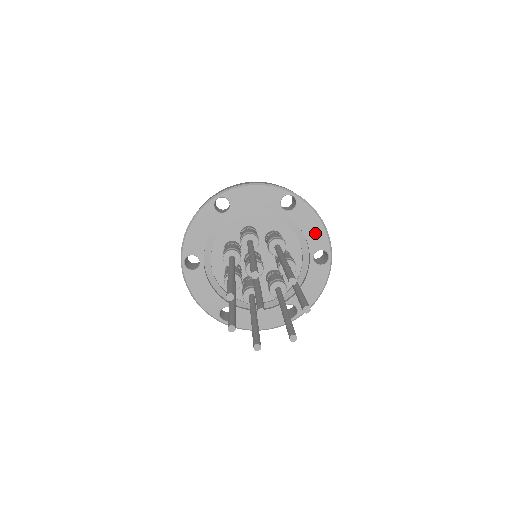
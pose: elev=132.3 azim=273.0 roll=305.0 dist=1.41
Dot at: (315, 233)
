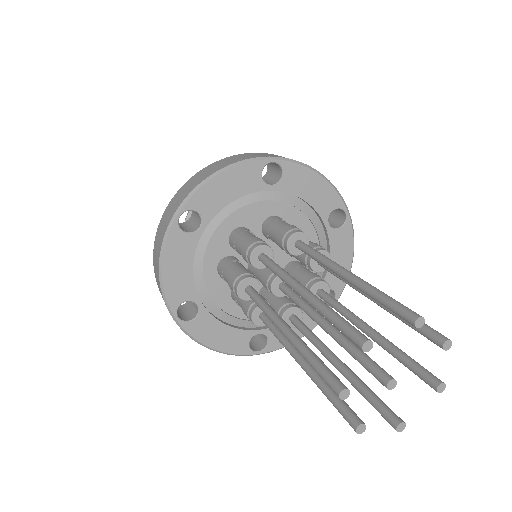
Dot at: (319, 194)
